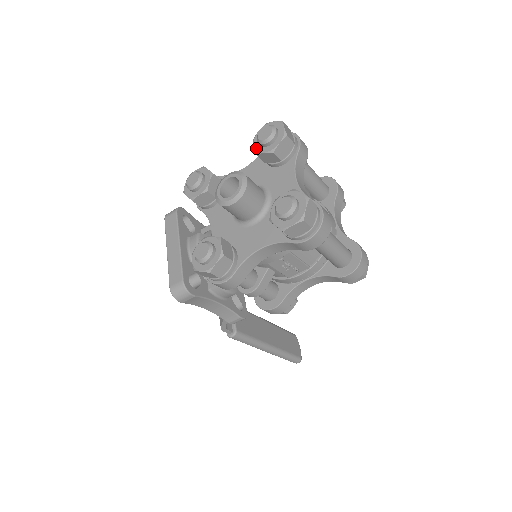
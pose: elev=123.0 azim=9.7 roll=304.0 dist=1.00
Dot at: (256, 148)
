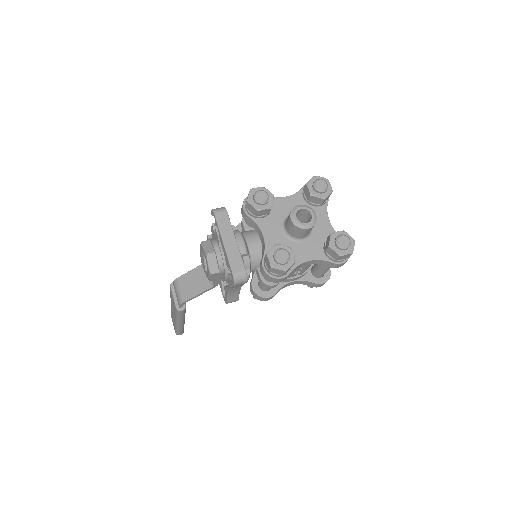
Dot at: (311, 191)
